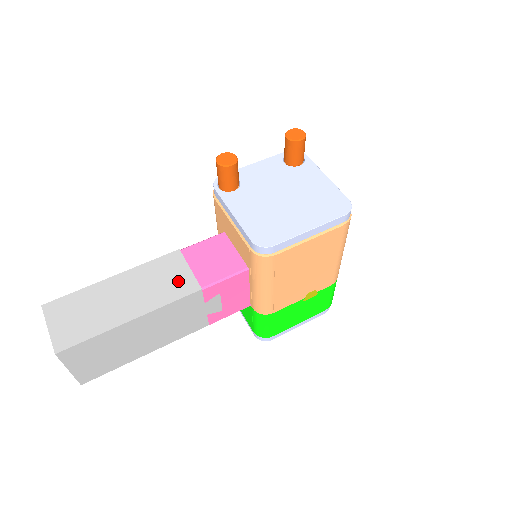
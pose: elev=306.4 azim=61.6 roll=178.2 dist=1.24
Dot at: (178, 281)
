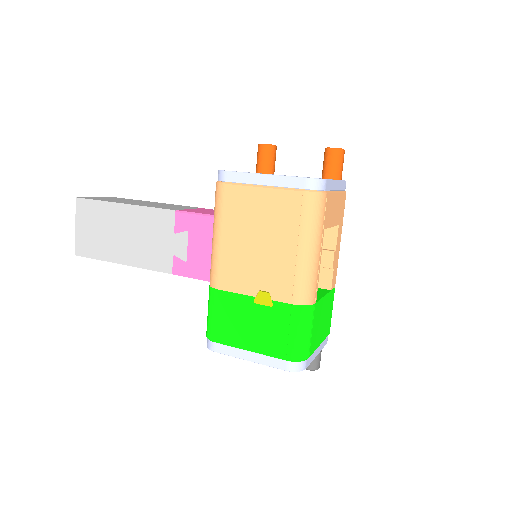
Dot at: (173, 208)
